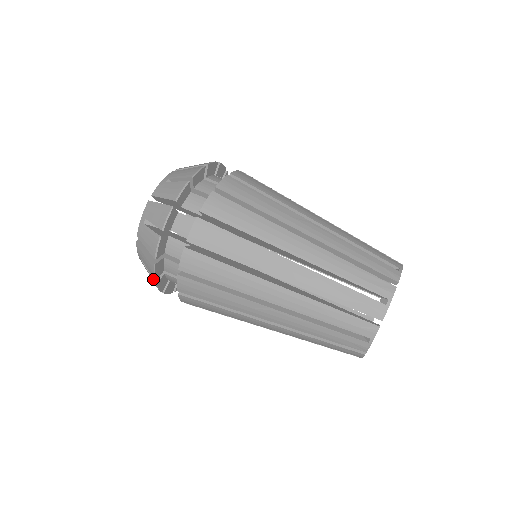
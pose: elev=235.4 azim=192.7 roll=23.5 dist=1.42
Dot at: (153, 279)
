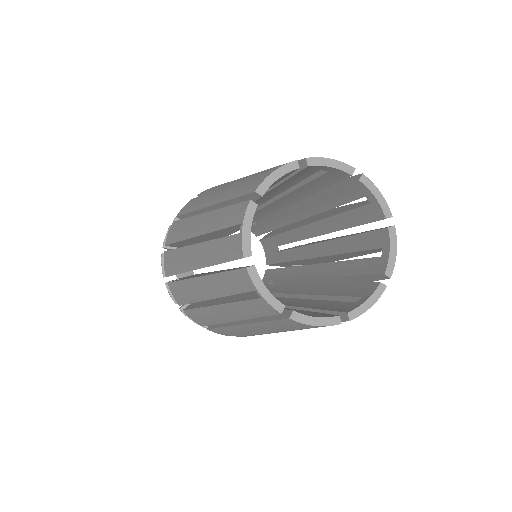
Dot at: occluded
